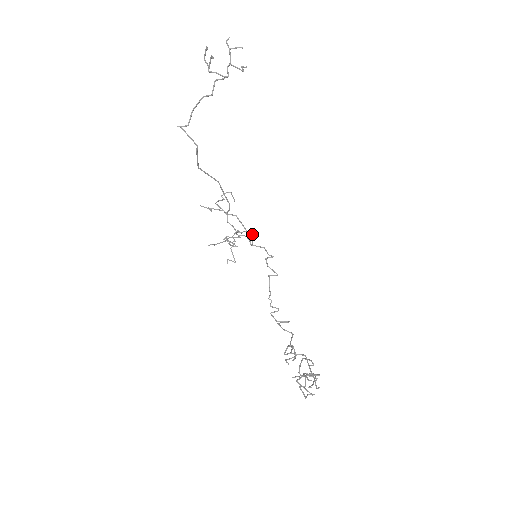
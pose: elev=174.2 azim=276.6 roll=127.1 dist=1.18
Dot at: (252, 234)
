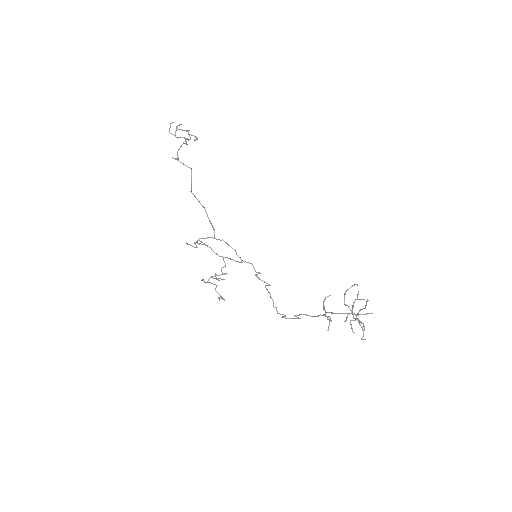
Dot at: (235, 261)
